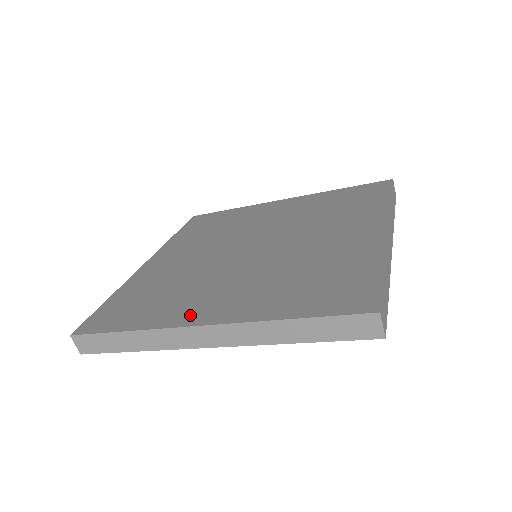
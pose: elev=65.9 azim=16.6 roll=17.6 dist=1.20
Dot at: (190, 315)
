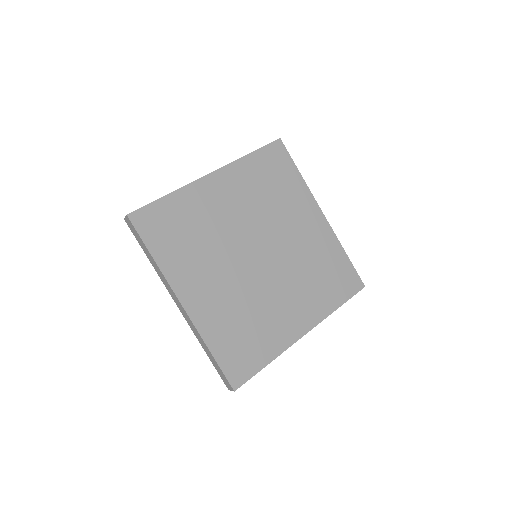
Dot at: (184, 287)
